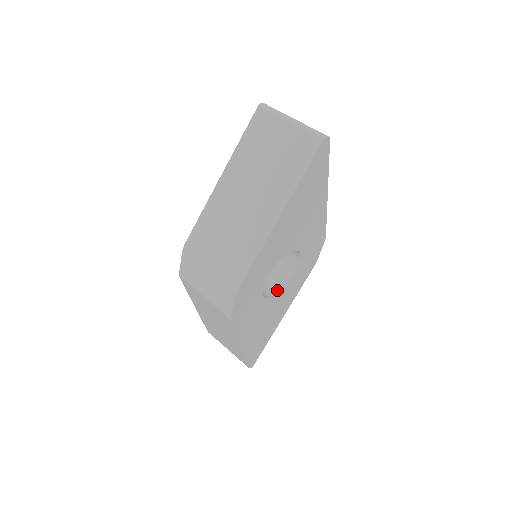
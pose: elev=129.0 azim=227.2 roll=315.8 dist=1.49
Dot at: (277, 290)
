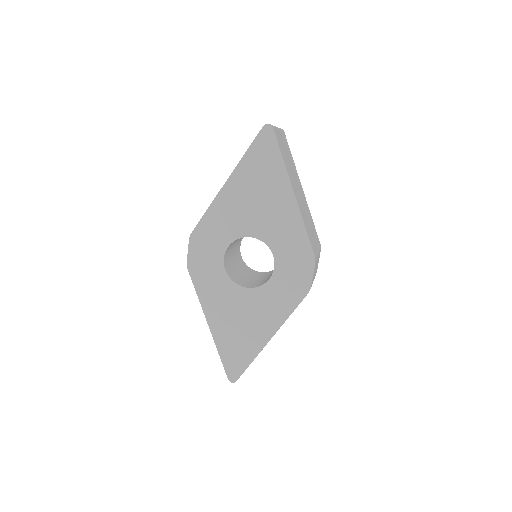
Dot at: (252, 287)
